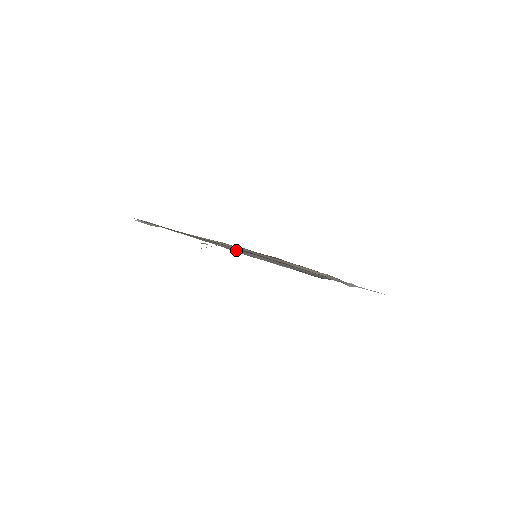
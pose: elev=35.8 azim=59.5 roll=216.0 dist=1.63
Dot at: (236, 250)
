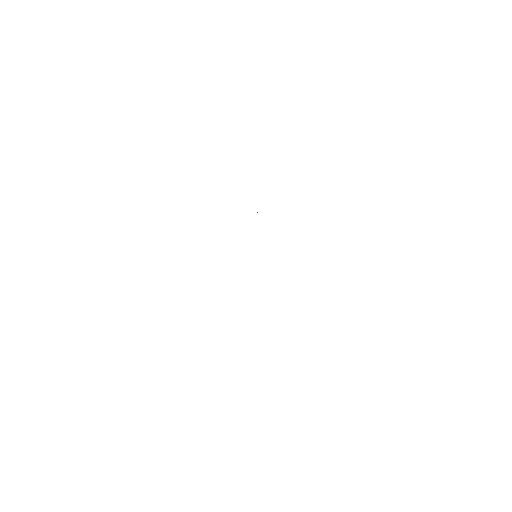
Dot at: occluded
